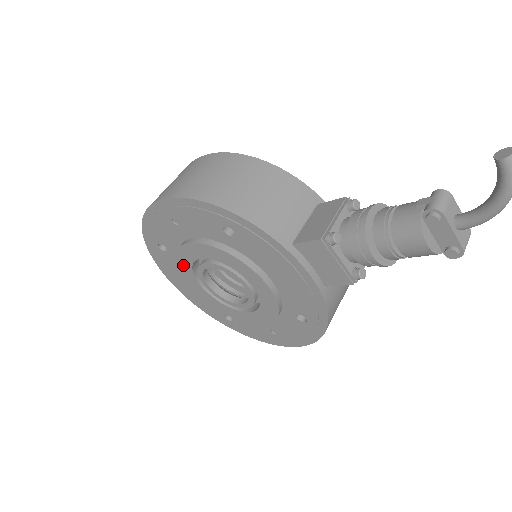
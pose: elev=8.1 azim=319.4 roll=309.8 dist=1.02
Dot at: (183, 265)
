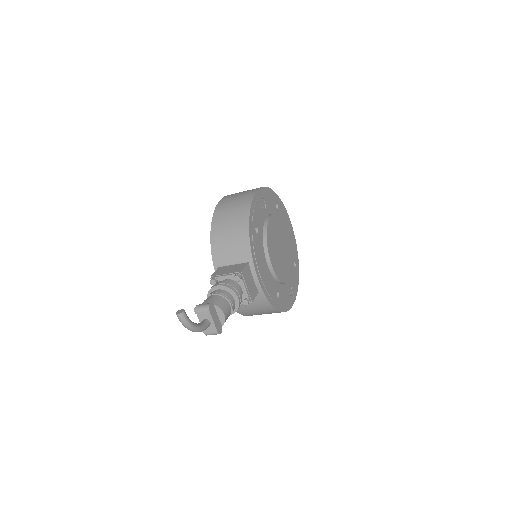
Dot at: occluded
